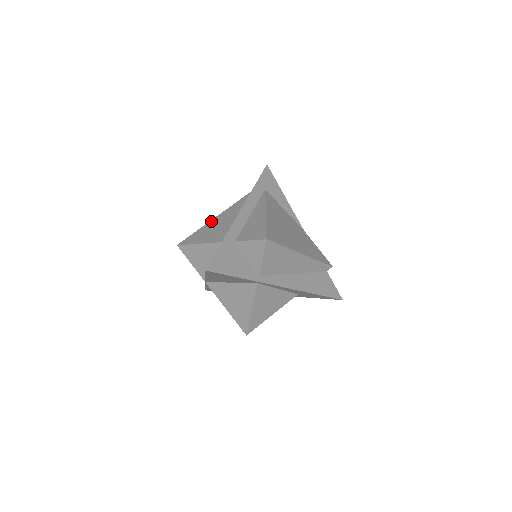
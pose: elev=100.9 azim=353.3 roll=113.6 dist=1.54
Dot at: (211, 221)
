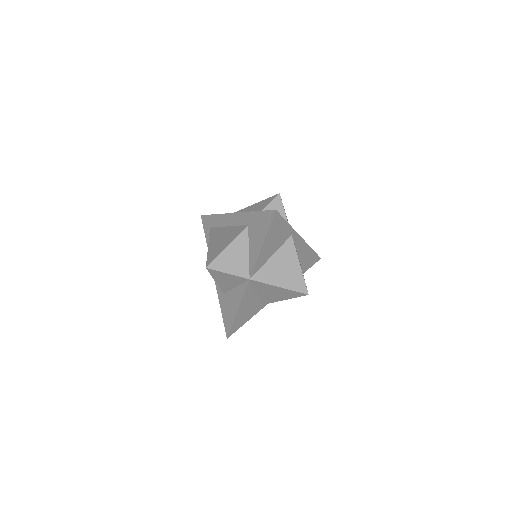
Dot at: (209, 247)
